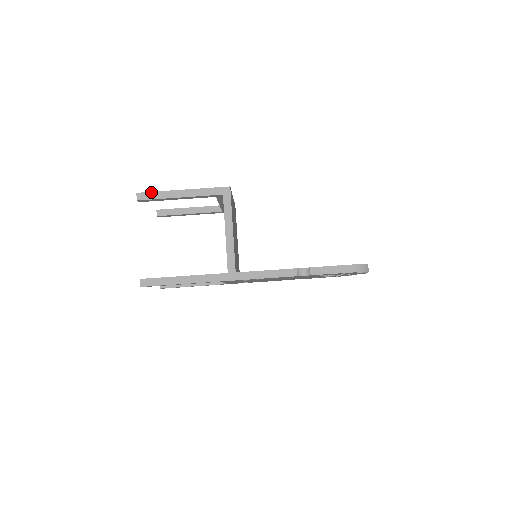
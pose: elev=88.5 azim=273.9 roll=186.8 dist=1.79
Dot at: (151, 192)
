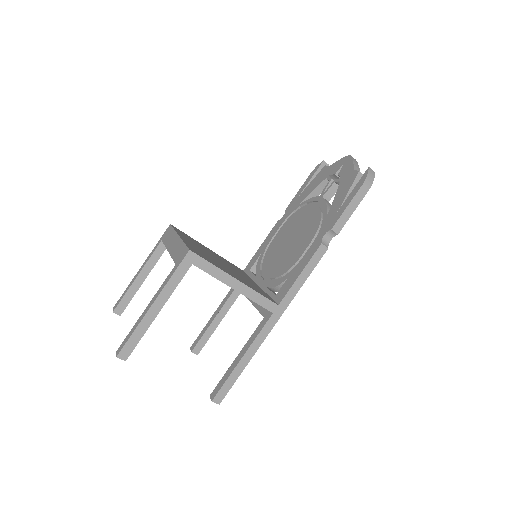
Dot at: (128, 341)
